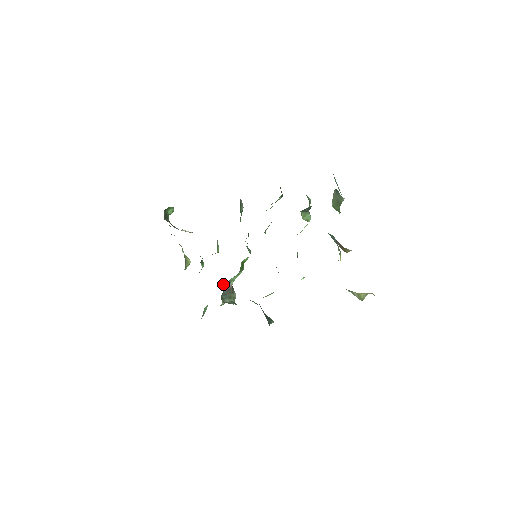
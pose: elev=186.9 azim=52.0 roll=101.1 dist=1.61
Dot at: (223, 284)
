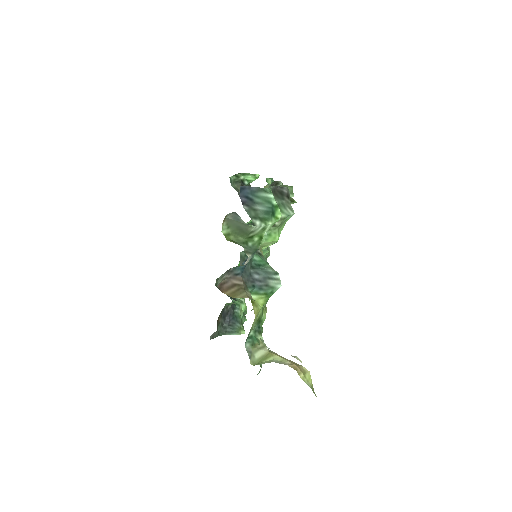
Dot at: occluded
